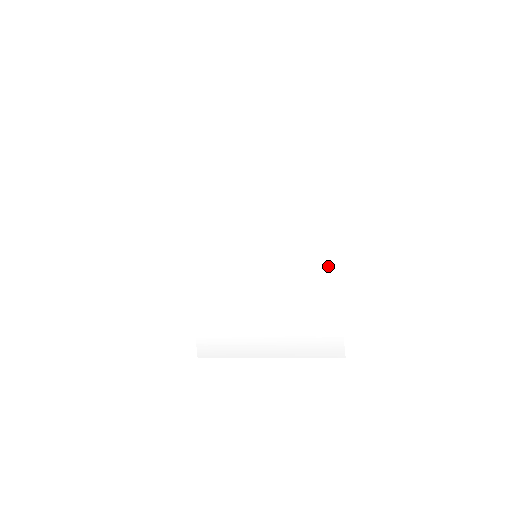
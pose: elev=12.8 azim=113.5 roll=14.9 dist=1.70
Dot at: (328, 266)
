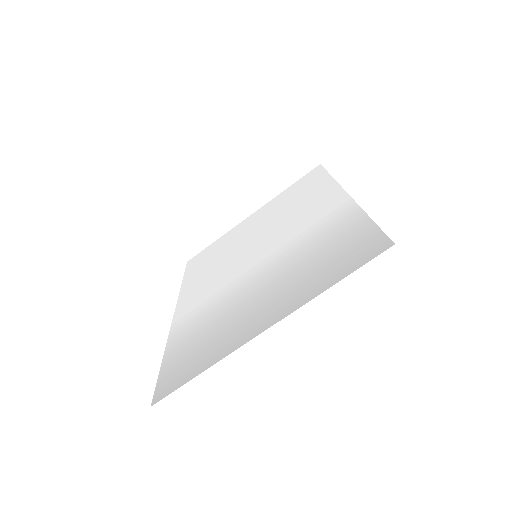
Dot at: (342, 205)
